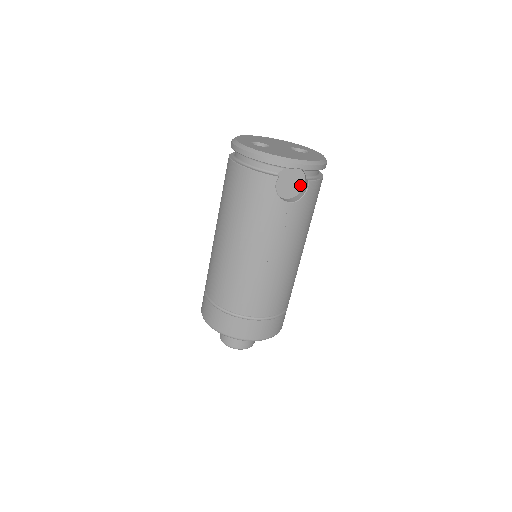
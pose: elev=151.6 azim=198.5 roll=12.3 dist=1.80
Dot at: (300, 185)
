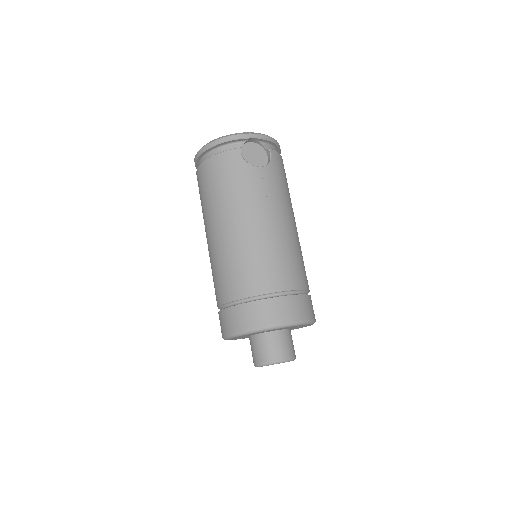
Dot at: (264, 158)
